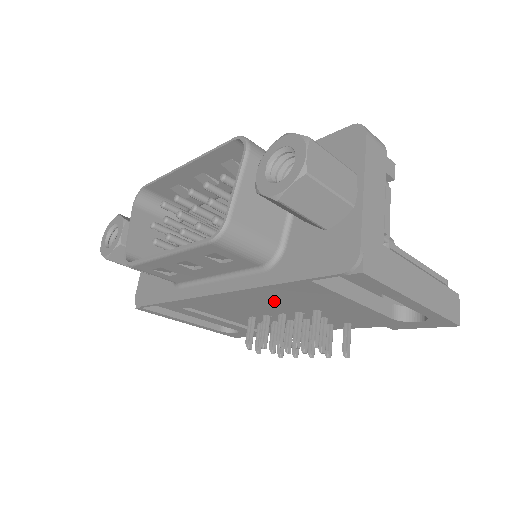
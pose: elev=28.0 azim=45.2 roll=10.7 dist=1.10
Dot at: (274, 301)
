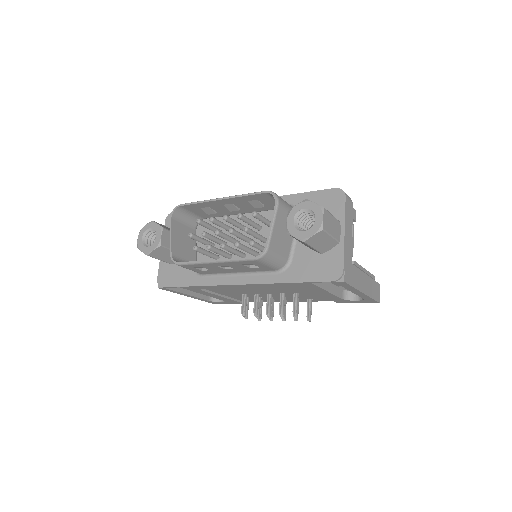
Dot at: (272, 288)
